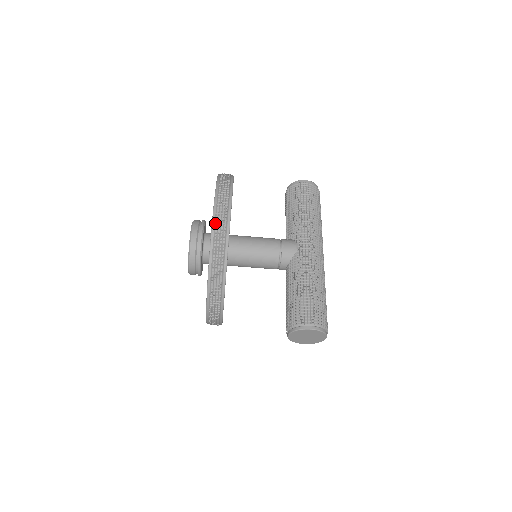
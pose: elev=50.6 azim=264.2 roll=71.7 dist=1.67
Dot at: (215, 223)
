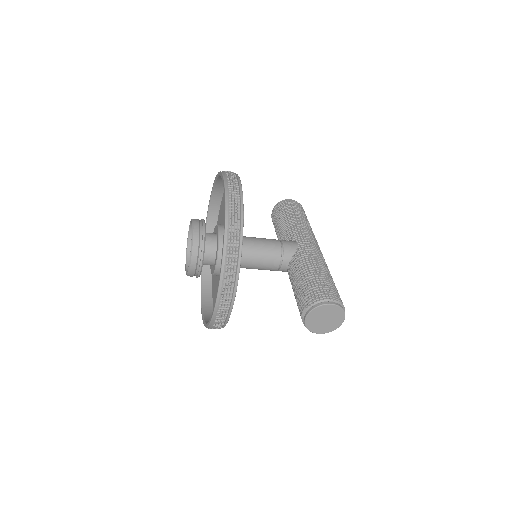
Dot at: (228, 195)
